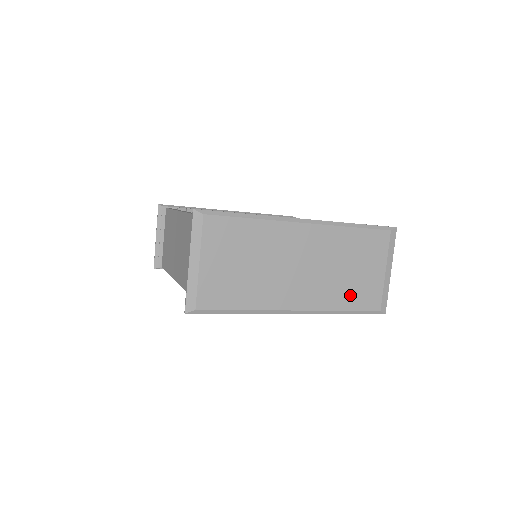
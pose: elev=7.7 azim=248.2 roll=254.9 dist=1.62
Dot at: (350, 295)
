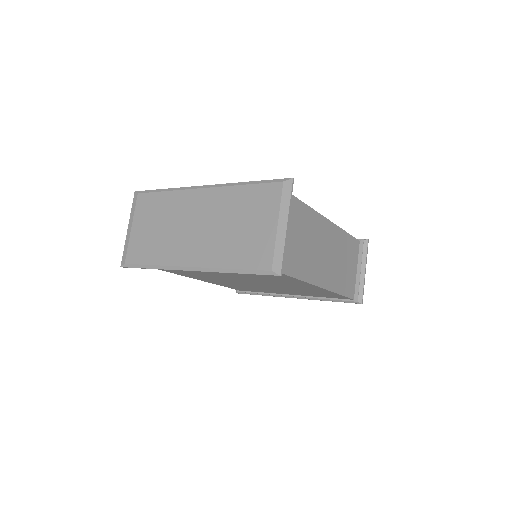
Dot at: (239, 252)
